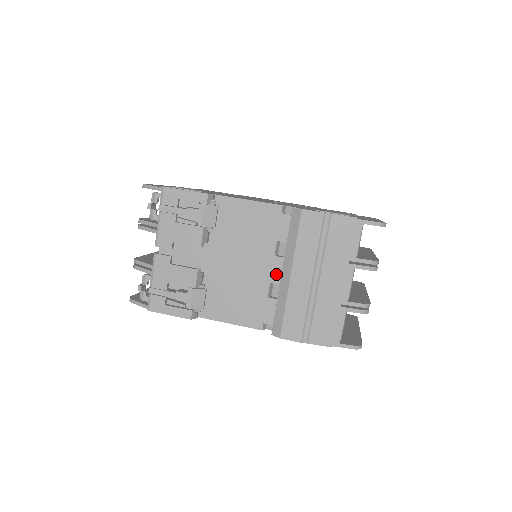
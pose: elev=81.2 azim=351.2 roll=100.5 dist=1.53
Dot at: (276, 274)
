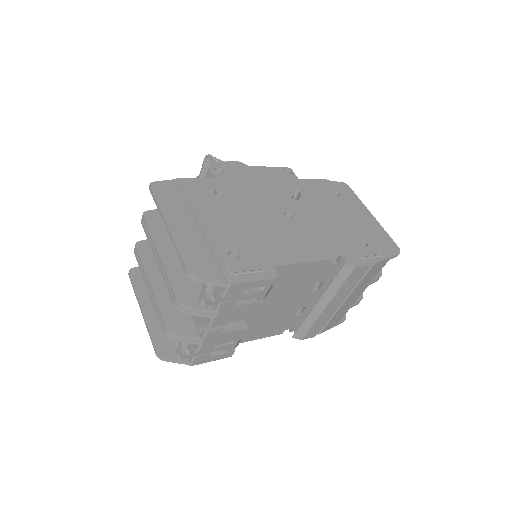
Dot at: (307, 302)
